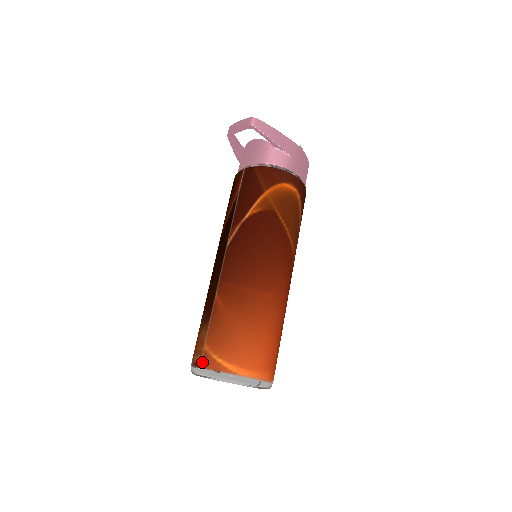
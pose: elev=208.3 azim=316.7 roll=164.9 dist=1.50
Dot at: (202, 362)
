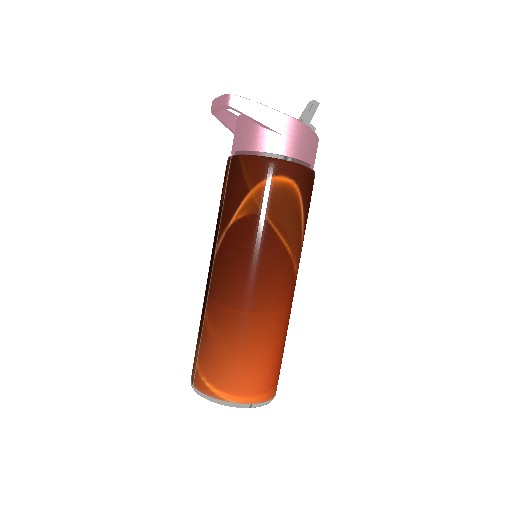
Dot at: (194, 381)
